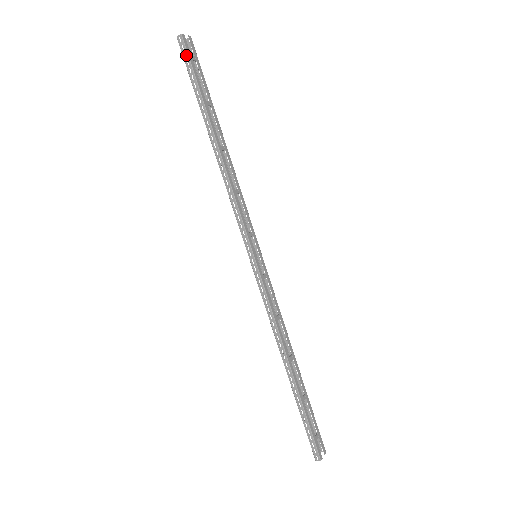
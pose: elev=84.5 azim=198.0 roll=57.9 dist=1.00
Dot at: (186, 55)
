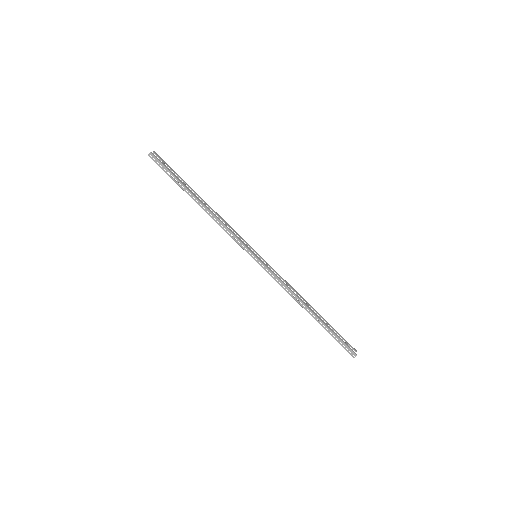
Dot at: (159, 163)
